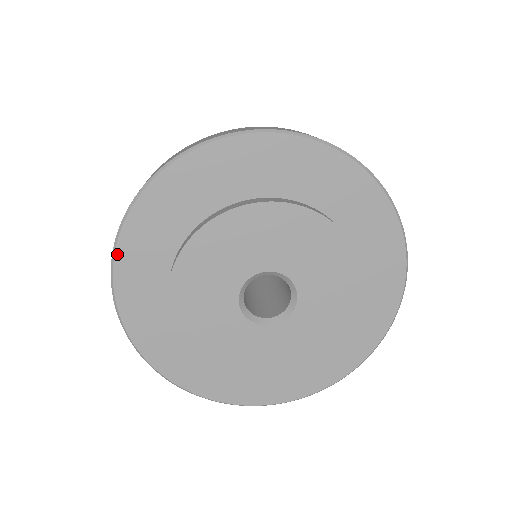
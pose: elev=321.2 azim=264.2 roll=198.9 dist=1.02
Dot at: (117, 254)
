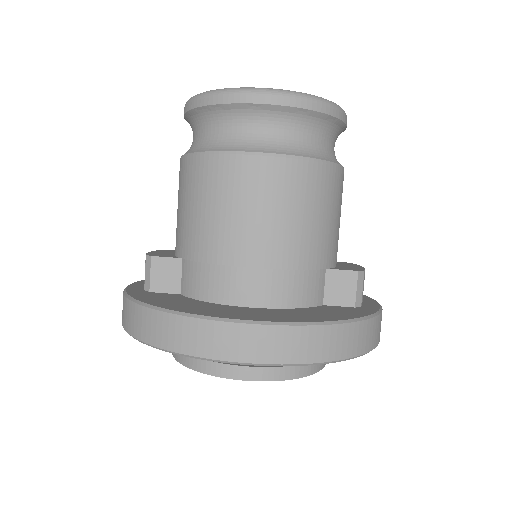
Dot at: occluded
